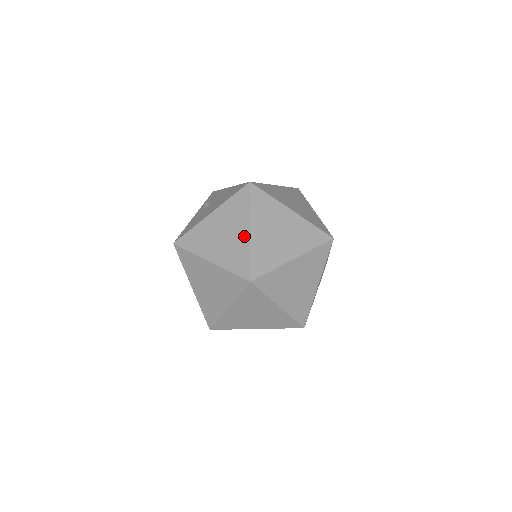
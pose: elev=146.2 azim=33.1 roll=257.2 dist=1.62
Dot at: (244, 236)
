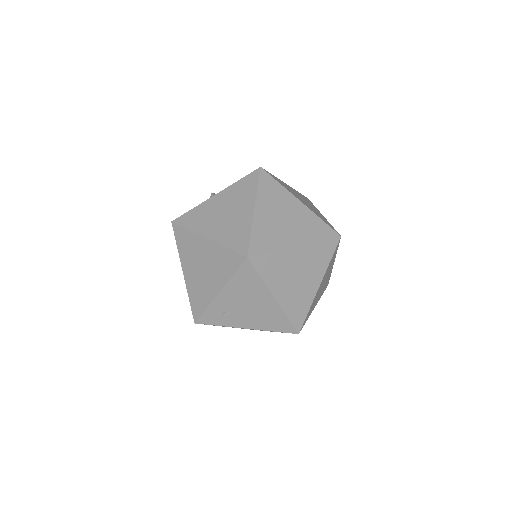
Dot at: (247, 215)
